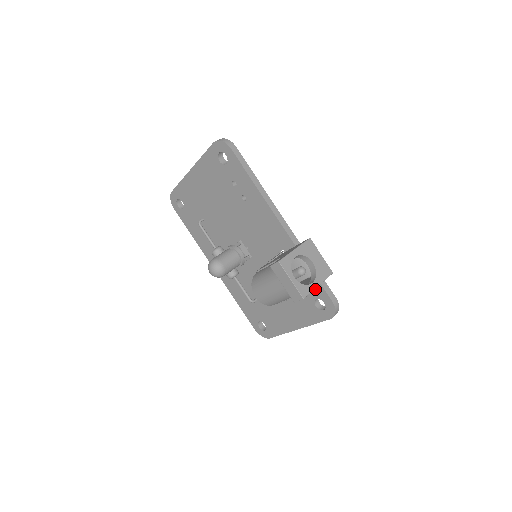
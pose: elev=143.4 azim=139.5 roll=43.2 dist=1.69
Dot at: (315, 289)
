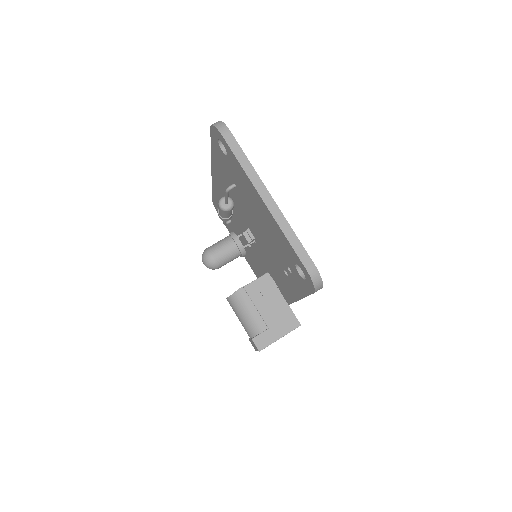
Dot at: occluded
